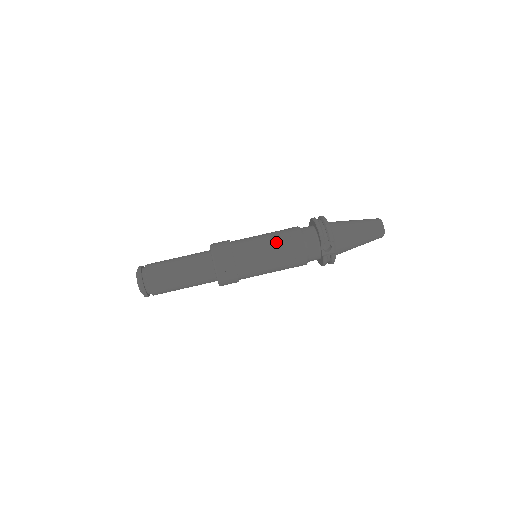
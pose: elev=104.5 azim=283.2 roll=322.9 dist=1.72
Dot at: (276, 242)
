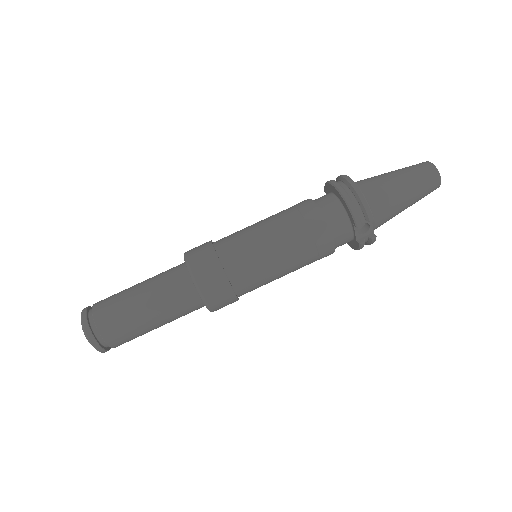
Dot at: (286, 237)
